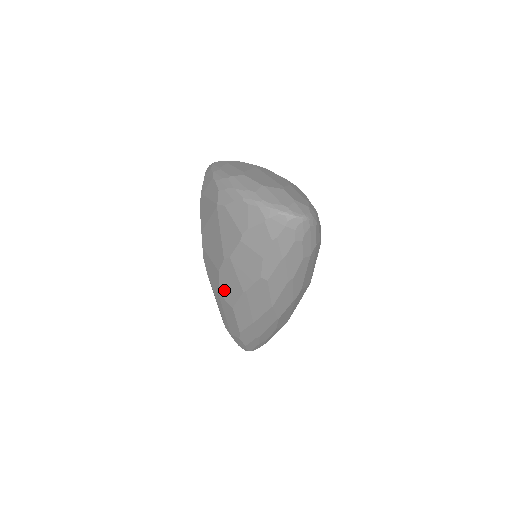
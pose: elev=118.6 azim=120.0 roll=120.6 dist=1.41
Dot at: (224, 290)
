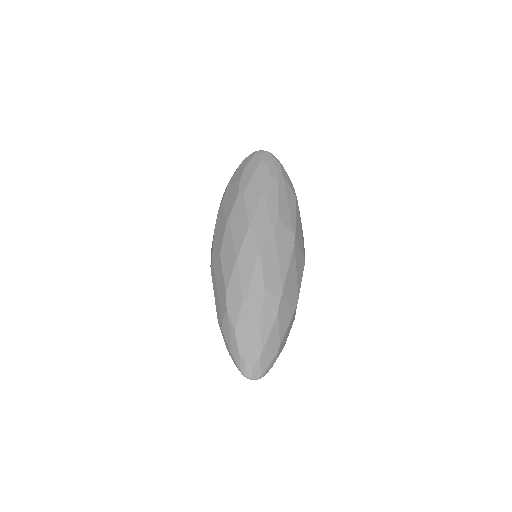
Dot at: (216, 244)
